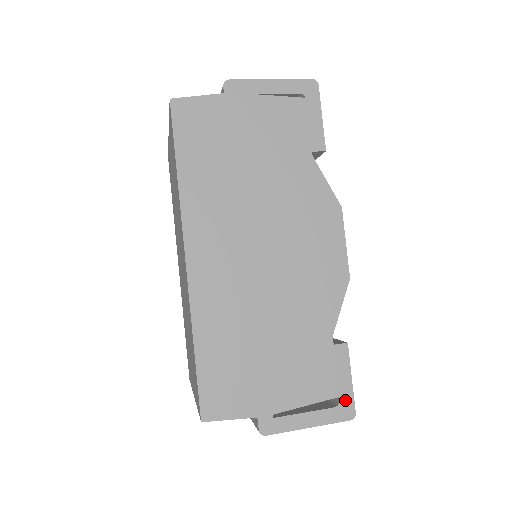
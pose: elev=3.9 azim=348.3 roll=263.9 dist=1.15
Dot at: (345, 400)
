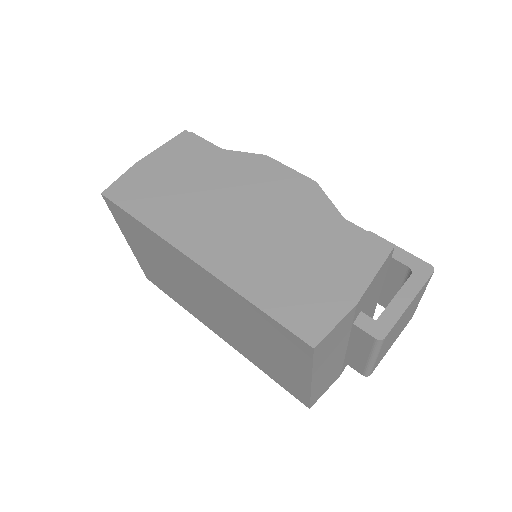
Dot at: (412, 264)
